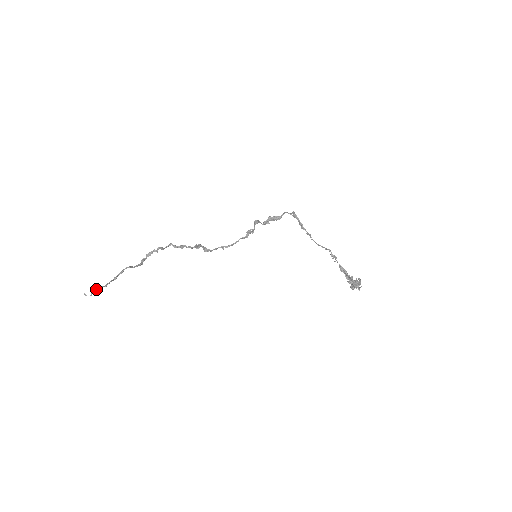
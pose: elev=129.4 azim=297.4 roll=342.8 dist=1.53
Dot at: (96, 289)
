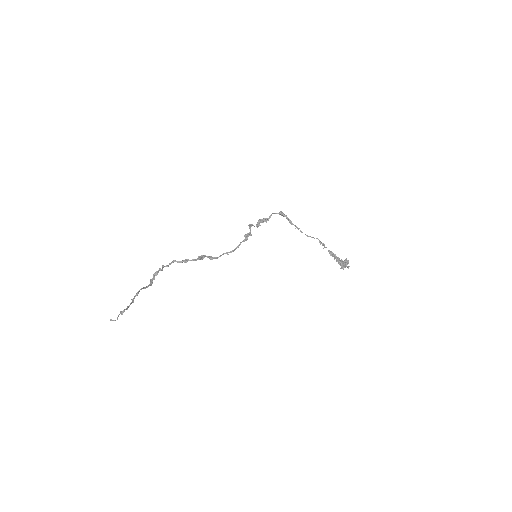
Dot at: (122, 312)
